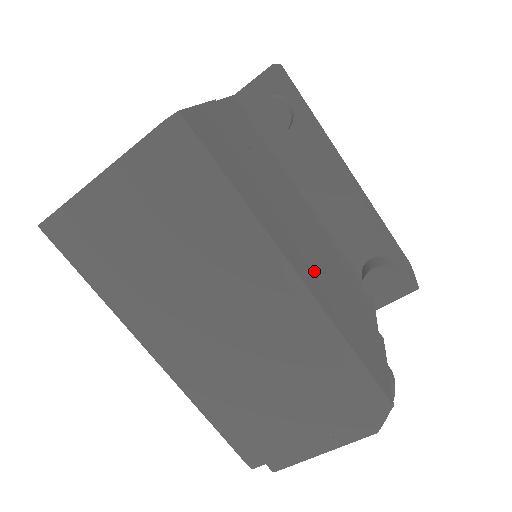
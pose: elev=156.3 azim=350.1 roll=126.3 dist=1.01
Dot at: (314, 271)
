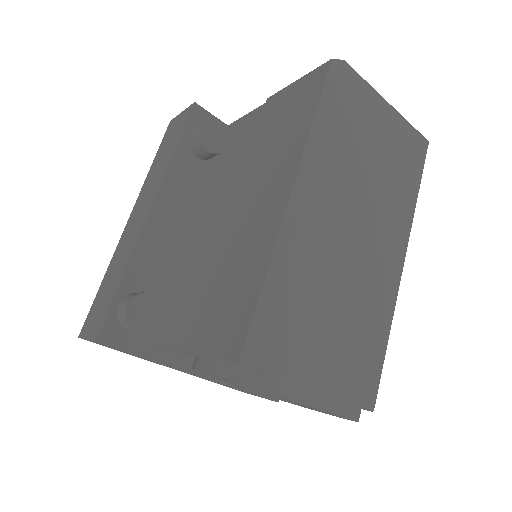
Dot at: occluded
